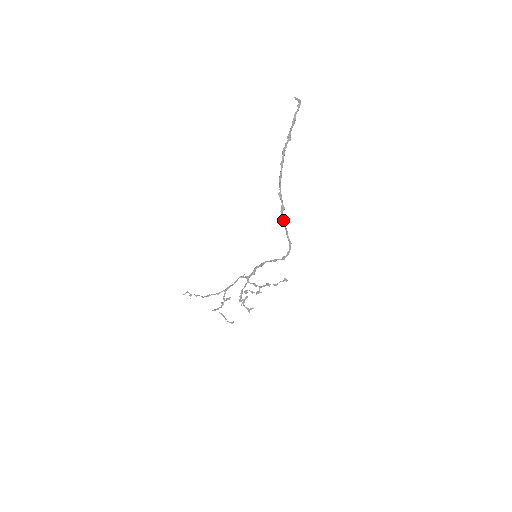
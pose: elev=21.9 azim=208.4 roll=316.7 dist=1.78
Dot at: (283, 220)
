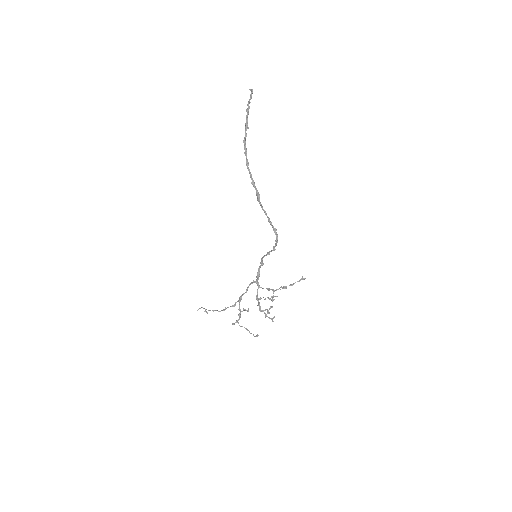
Dot at: (262, 208)
